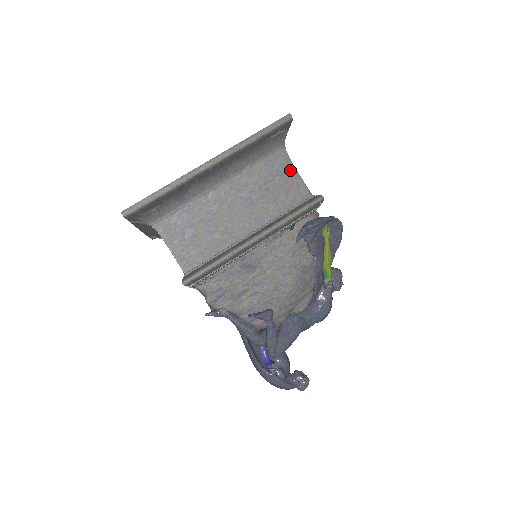
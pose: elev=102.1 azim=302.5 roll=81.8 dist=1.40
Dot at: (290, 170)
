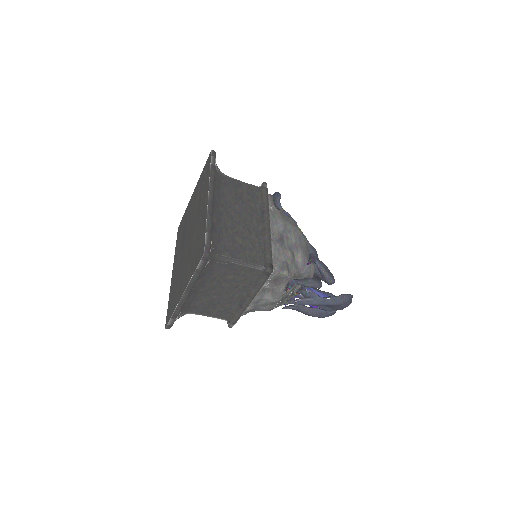
Dot at: (237, 182)
